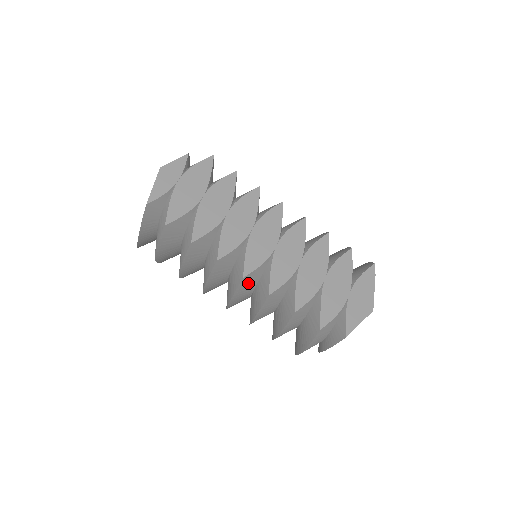
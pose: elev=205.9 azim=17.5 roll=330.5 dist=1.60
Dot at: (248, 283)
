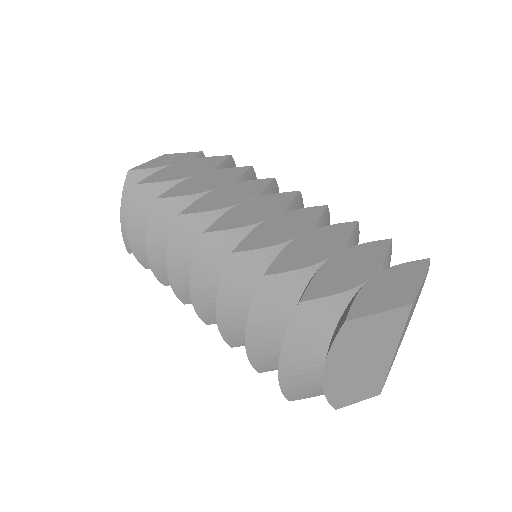
Dot at: (216, 252)
